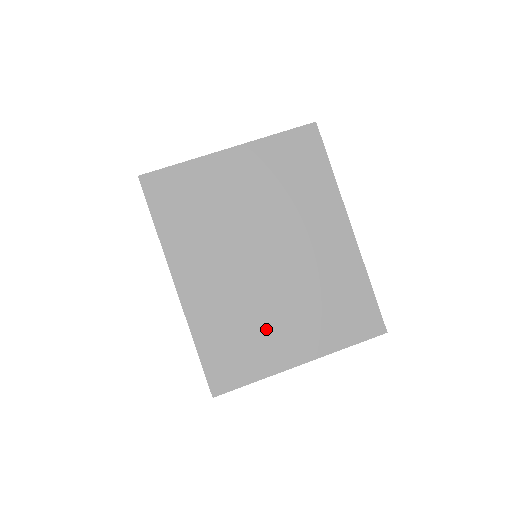
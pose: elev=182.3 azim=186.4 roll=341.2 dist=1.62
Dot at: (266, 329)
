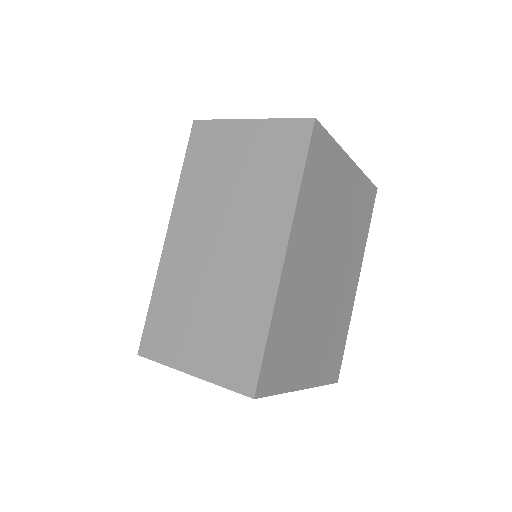
Dot at: (304, 342)
